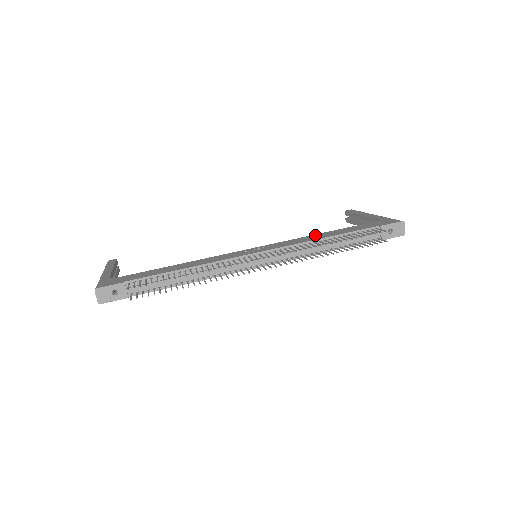
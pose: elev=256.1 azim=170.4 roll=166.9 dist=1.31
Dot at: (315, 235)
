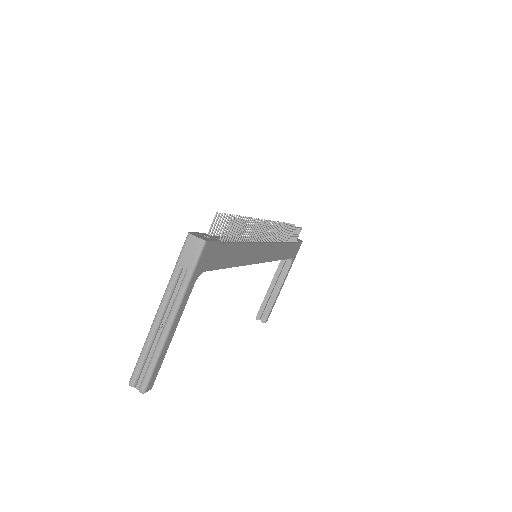
Dot at: occluded
